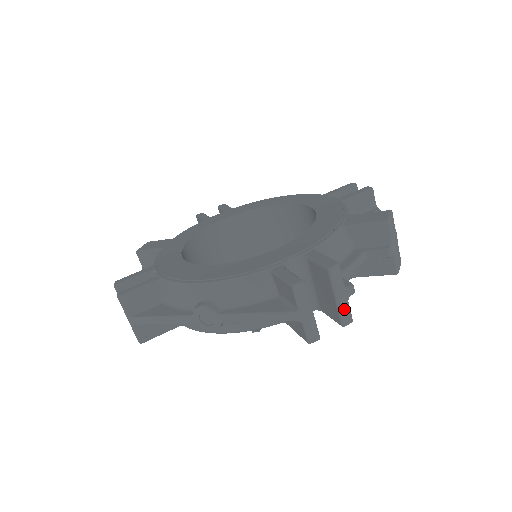
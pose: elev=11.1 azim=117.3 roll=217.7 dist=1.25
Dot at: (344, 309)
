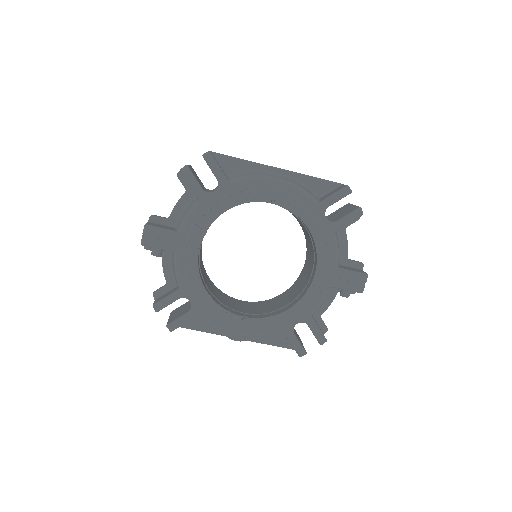
Dot at: occluded
